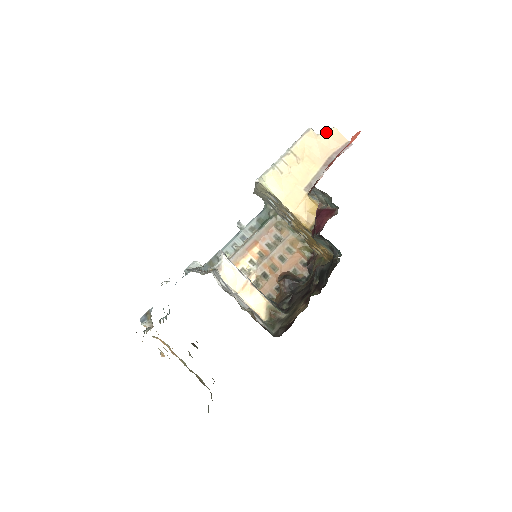
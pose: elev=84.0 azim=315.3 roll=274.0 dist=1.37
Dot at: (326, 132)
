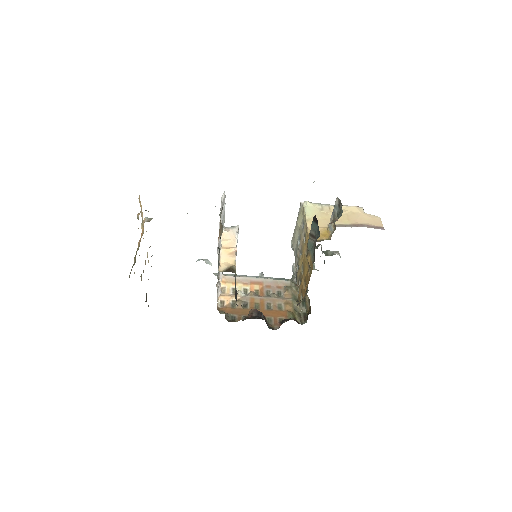
Dot at: (372, 215)
